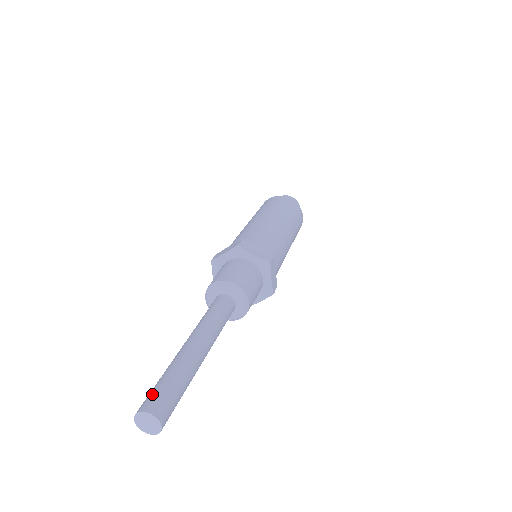
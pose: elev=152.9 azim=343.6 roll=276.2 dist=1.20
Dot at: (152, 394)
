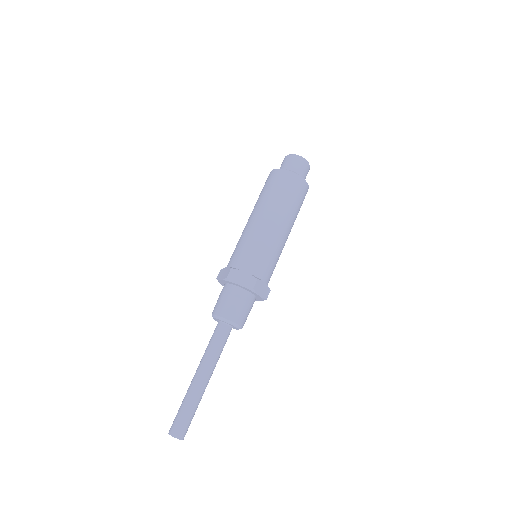
Dot at: (175, 421)
